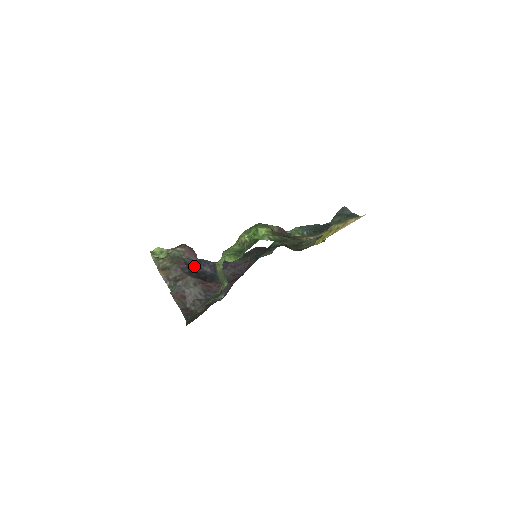
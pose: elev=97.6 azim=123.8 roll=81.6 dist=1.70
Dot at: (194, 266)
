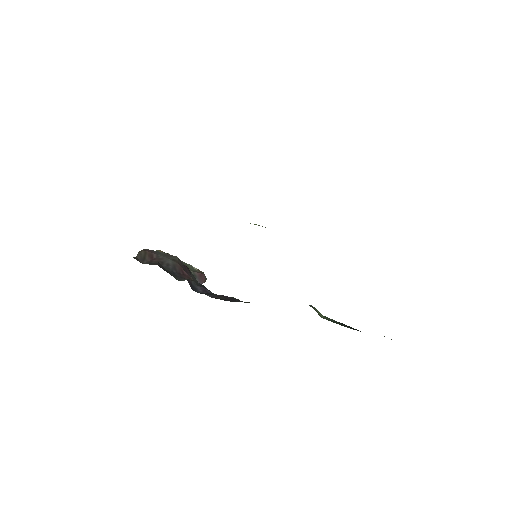
Dot at: (191, 277)
